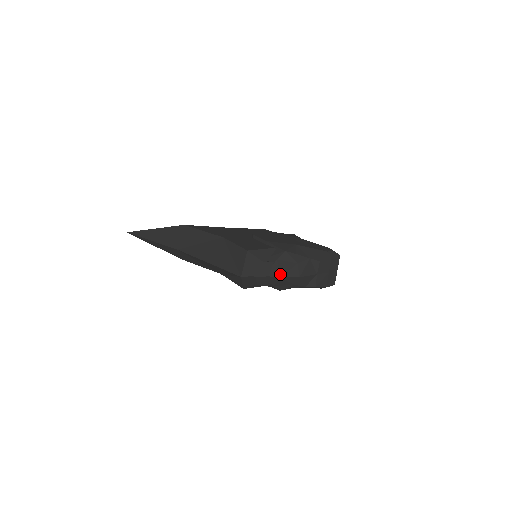
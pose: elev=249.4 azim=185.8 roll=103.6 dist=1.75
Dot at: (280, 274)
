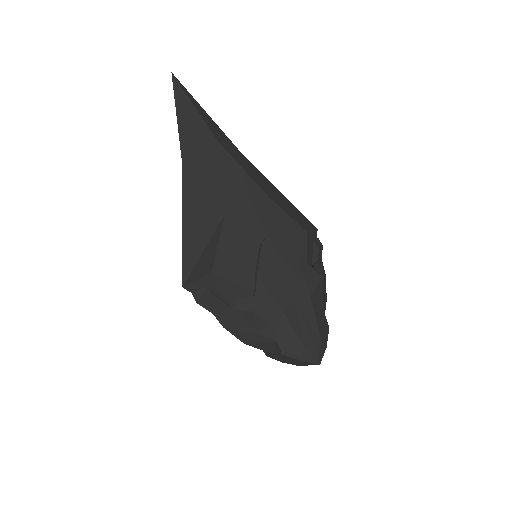
Dot at: (225, 324)
